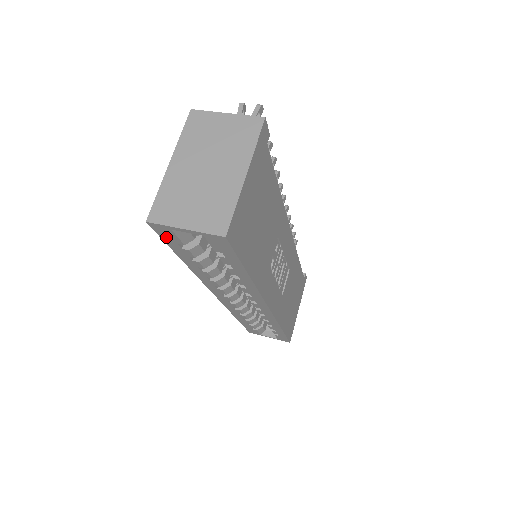
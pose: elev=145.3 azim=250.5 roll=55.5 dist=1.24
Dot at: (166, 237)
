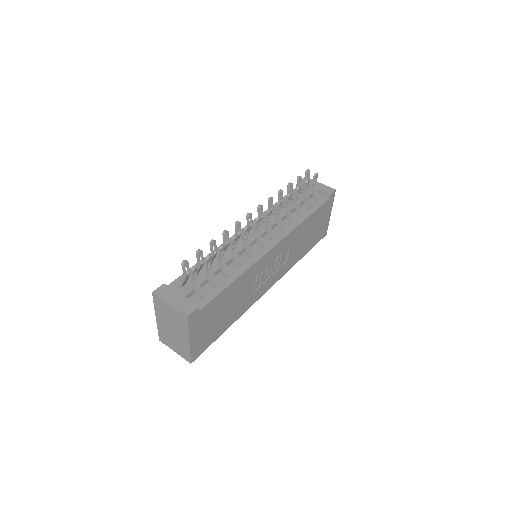
Dot at: occluded
